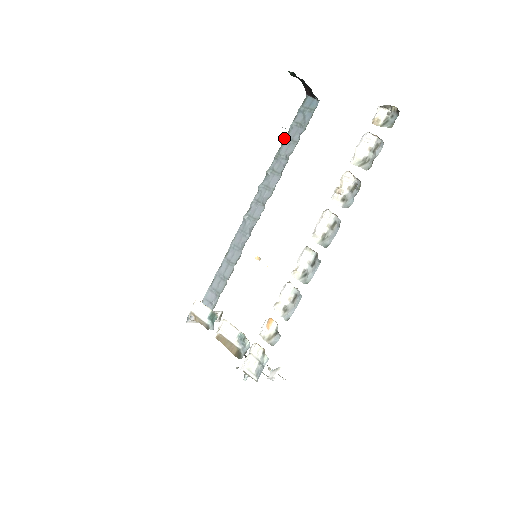
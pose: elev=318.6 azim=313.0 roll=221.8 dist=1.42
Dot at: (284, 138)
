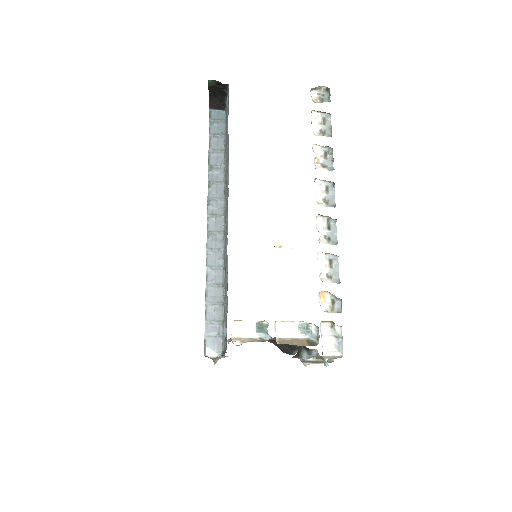
Dot at: (208, 150)
